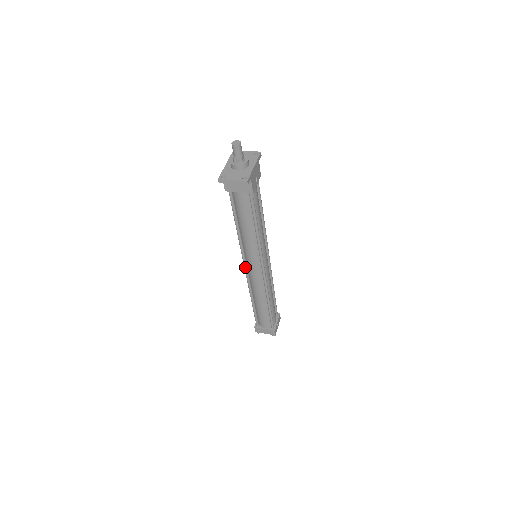
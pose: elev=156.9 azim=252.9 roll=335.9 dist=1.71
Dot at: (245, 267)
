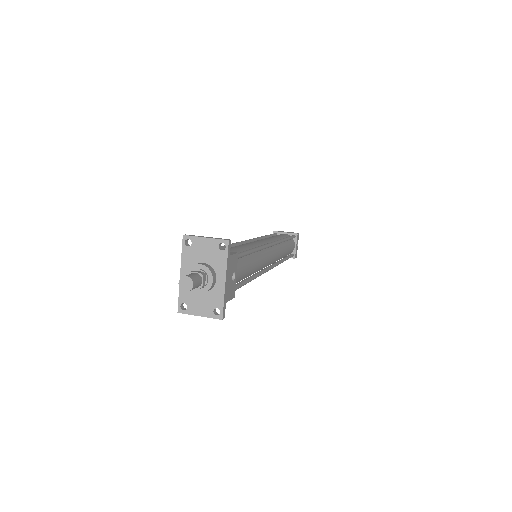
Dot at: occluded
